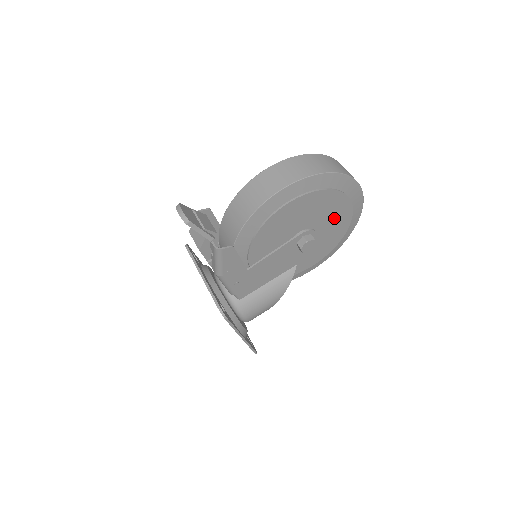
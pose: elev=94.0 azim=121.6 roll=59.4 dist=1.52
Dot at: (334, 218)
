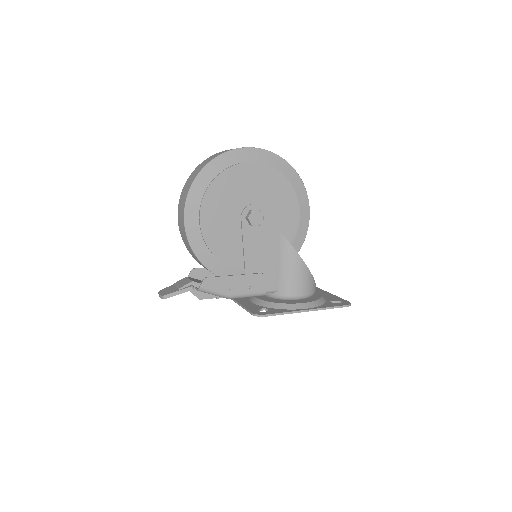
Dot at: (252, 182)
